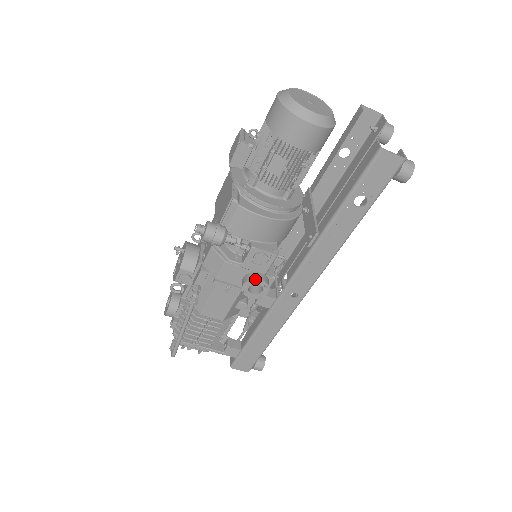
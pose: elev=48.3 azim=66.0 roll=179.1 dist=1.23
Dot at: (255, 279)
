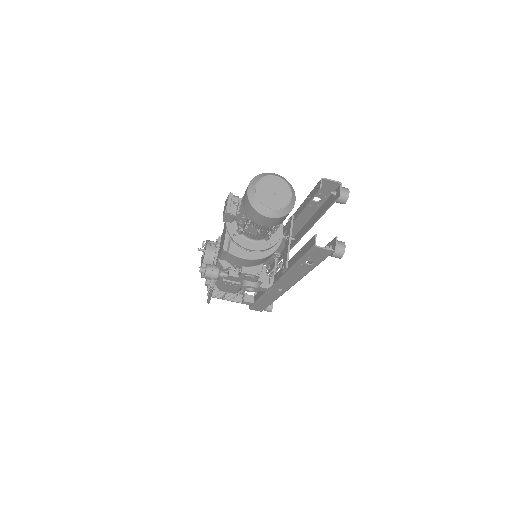
Dot at: (248, 286)
